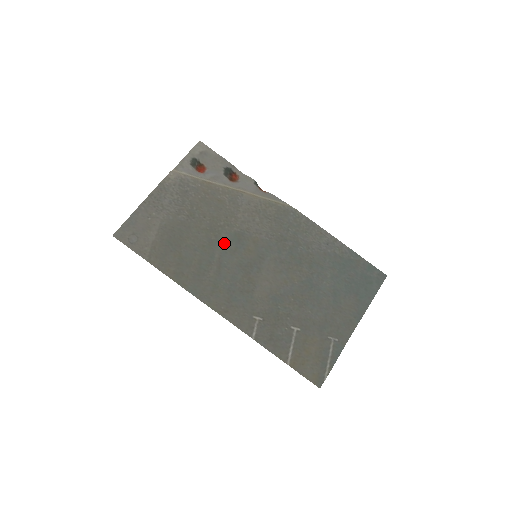
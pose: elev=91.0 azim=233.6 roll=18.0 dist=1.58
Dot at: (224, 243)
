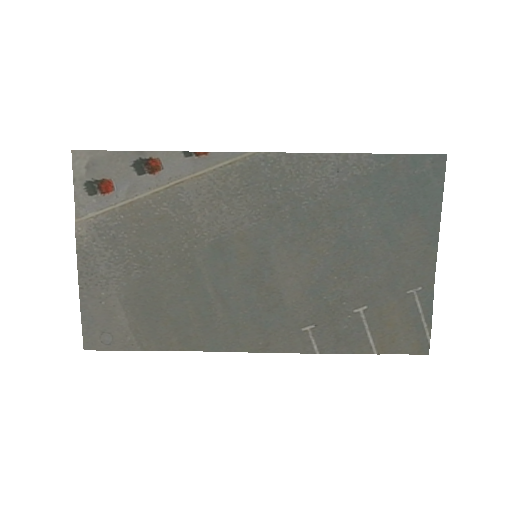
Dot at: (207, 268)
